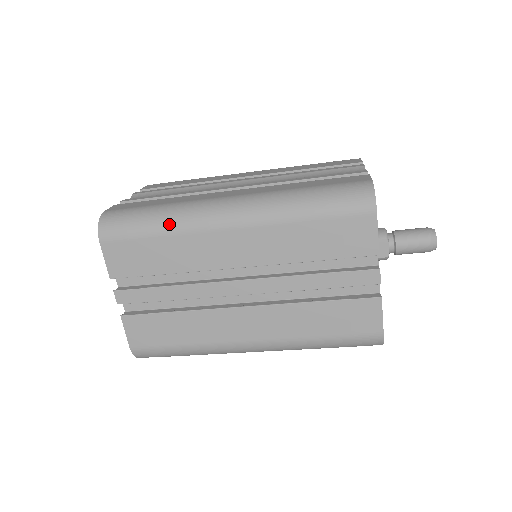
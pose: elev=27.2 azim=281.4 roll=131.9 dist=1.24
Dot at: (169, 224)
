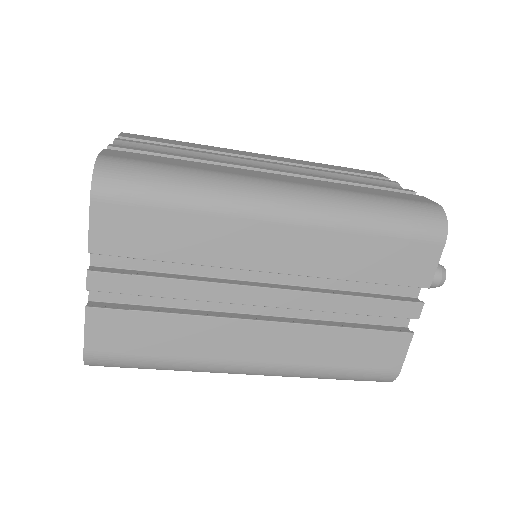
Dot at: (203, 197)
